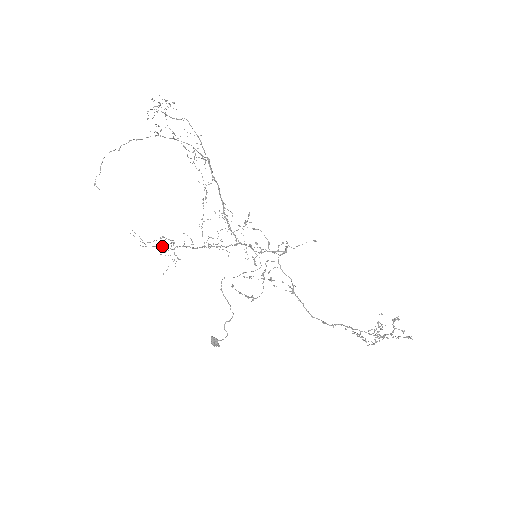
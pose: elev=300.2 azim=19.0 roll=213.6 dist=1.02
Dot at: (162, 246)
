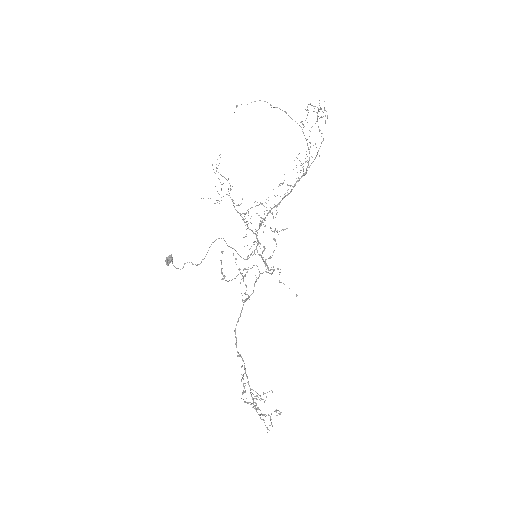
Dot at: occluded
